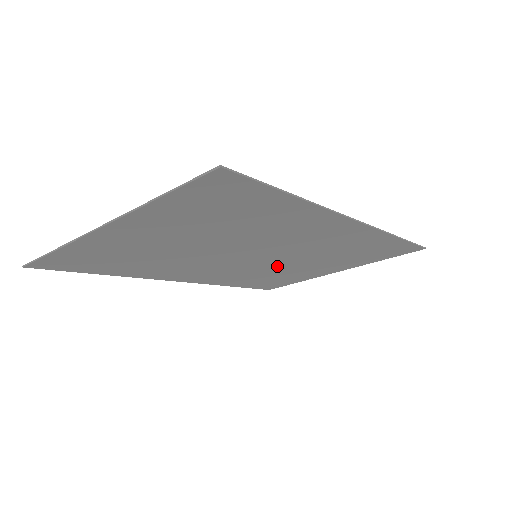
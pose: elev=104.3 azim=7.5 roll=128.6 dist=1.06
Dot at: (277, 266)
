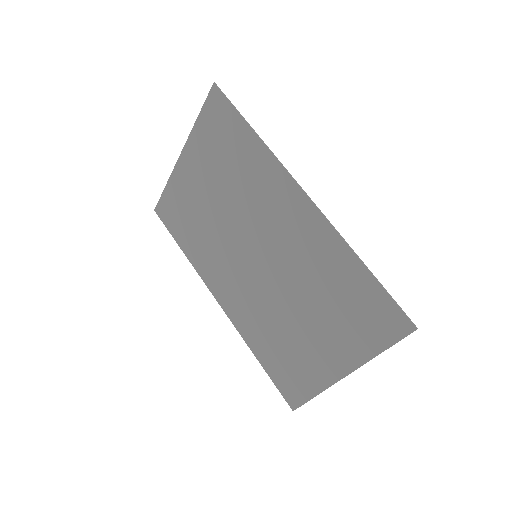
Dot at: (278, 302)
